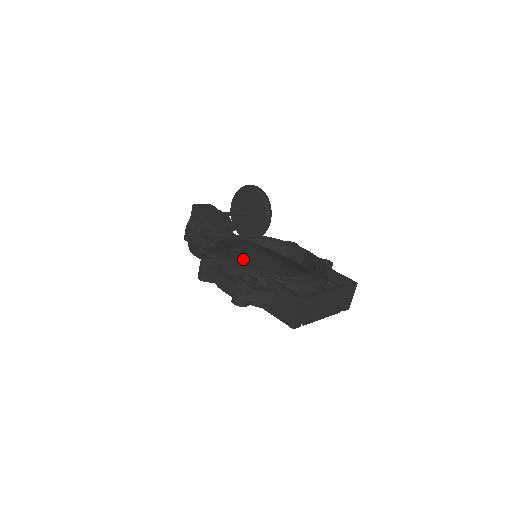
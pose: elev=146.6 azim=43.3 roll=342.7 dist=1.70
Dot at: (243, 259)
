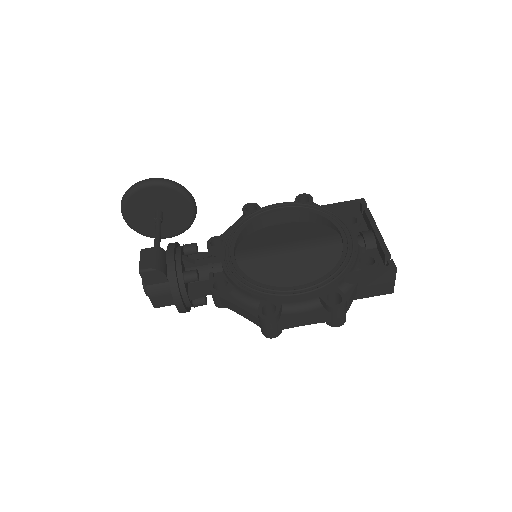
Dot at: (275, 277)
